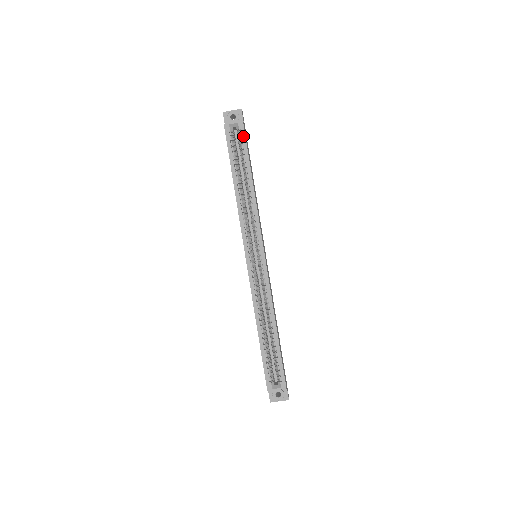
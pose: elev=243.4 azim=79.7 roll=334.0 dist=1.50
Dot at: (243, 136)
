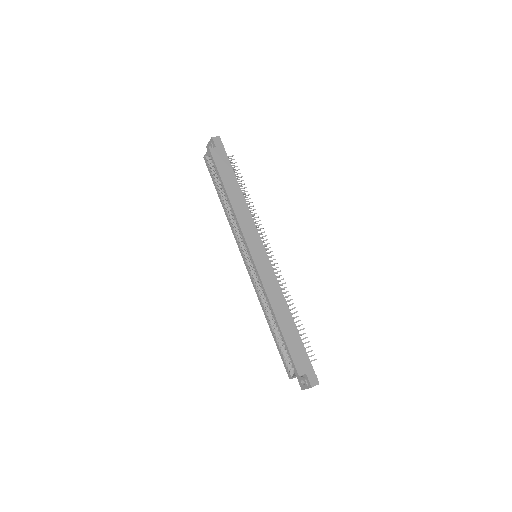
Dot at: (213, 161)
